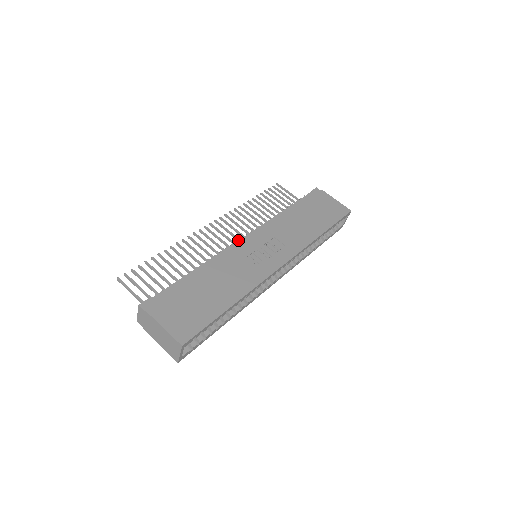
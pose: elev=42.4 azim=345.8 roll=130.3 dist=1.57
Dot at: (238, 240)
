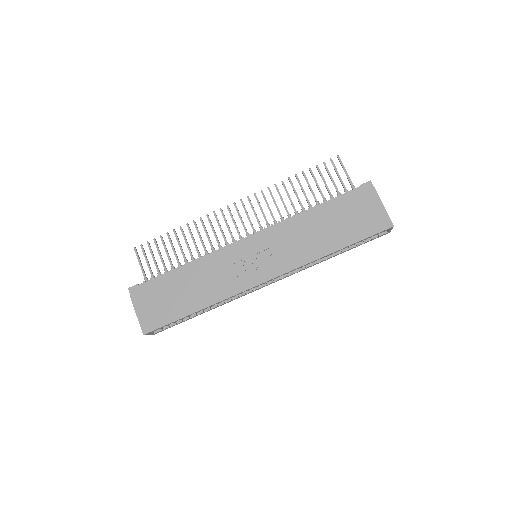
Dot at: occluded
